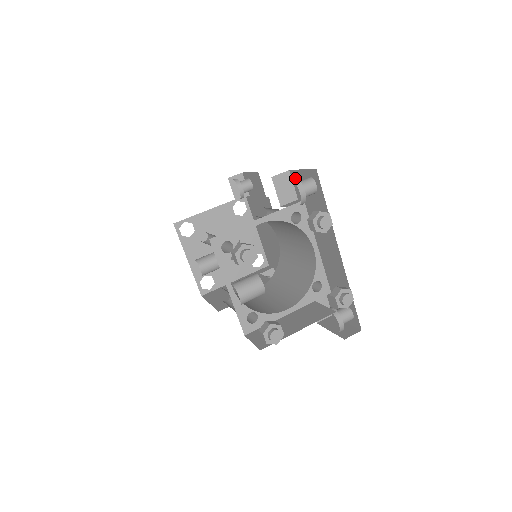
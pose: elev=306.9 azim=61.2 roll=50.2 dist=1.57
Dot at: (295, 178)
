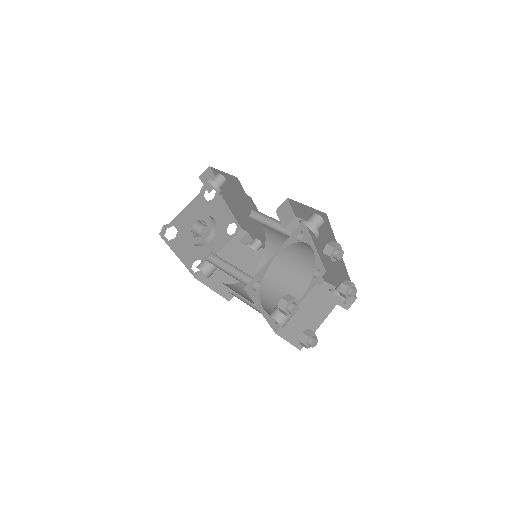
Dot at: (308, 223)
